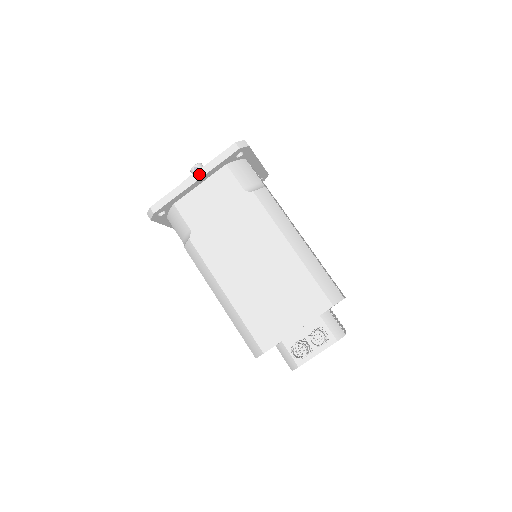
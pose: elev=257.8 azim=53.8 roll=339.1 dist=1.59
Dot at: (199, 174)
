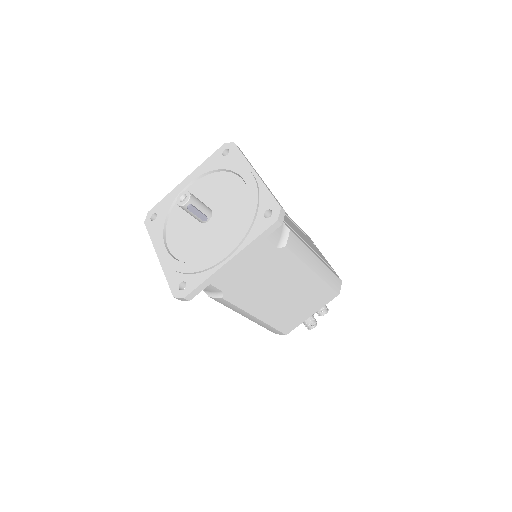
Dot at: (238, 257)
